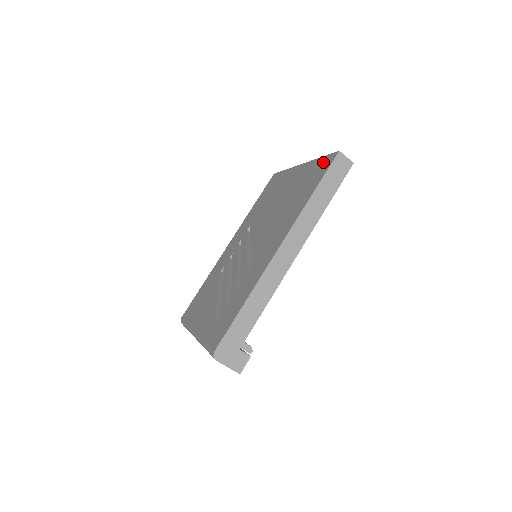
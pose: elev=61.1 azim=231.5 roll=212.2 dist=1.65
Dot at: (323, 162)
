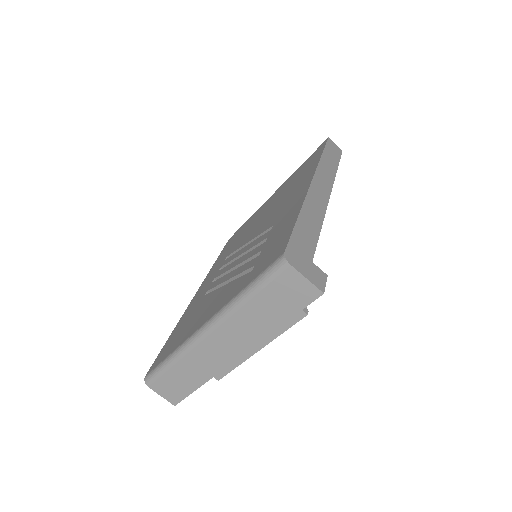
Dot at: (312, 155)
